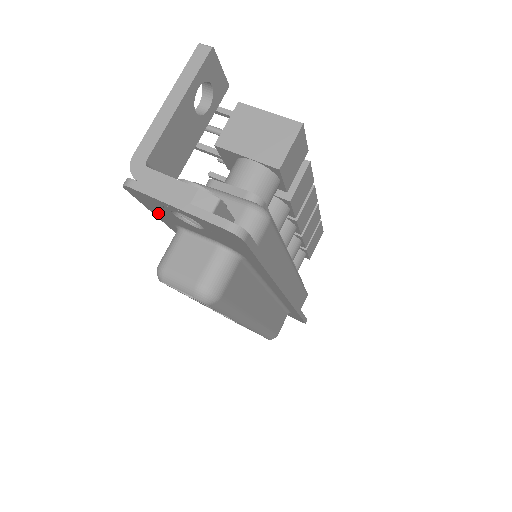
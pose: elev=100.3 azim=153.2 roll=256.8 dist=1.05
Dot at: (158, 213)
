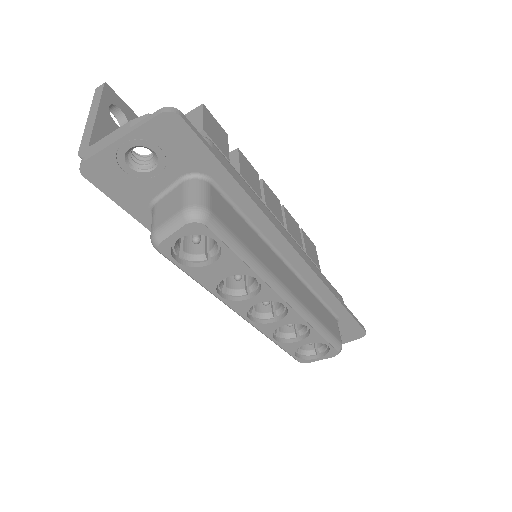
Dot at: (127, 199)
